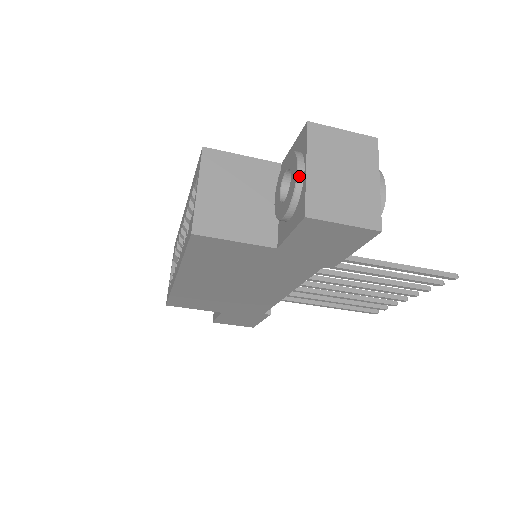
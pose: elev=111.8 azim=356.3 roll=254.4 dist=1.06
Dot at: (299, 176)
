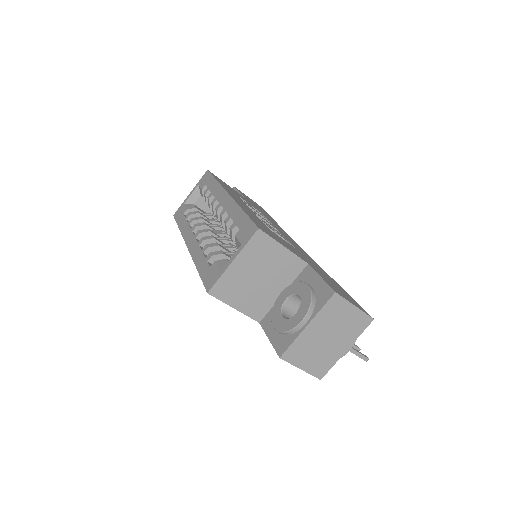
Dot at: (298, 327)
